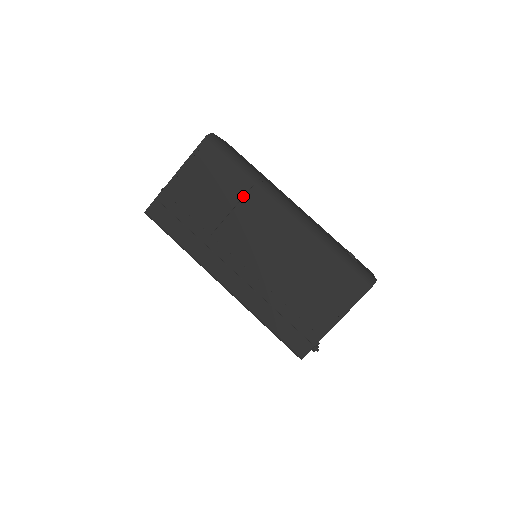
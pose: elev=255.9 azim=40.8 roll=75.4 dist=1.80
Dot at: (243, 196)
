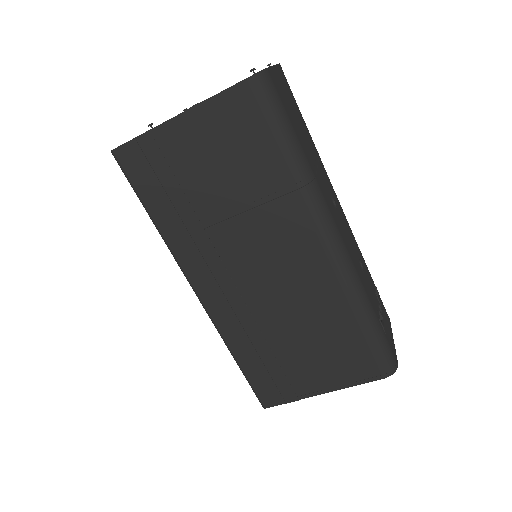
Dot at: (275, 198)
